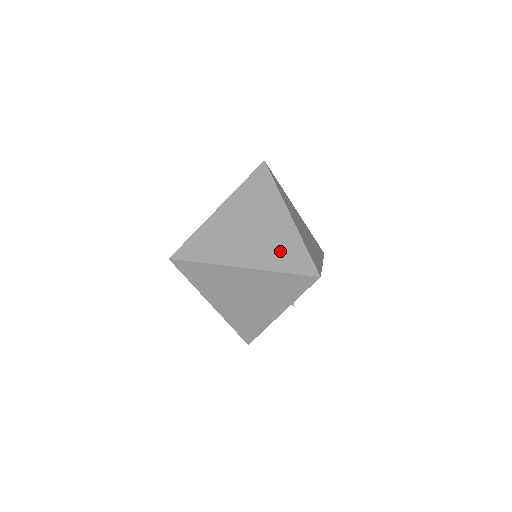
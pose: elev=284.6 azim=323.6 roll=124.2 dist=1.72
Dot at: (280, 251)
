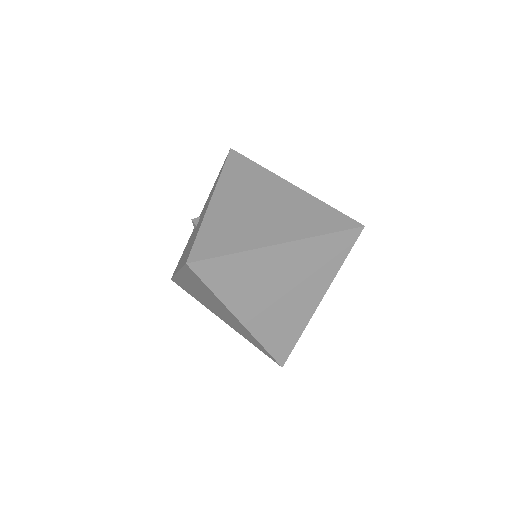
Dot at: (308, 217)
